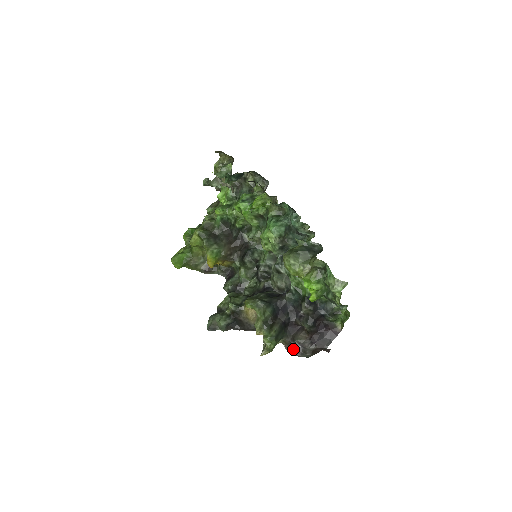
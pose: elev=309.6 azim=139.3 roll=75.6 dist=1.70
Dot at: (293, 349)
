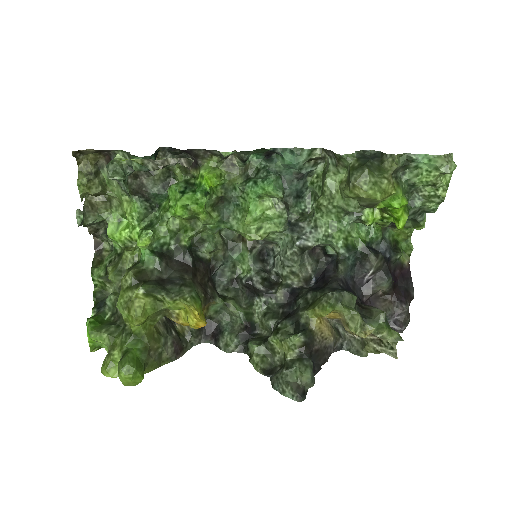
Dot at: occluded
